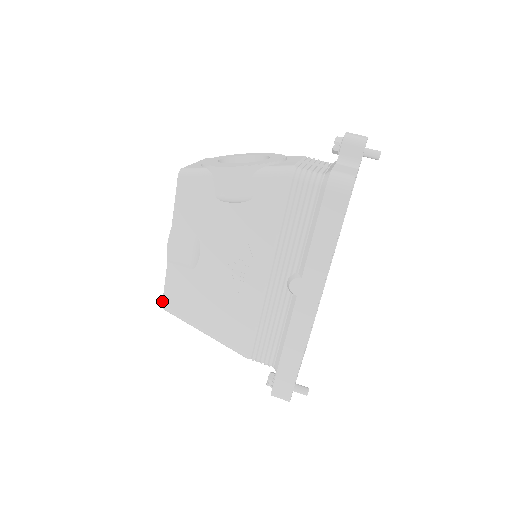
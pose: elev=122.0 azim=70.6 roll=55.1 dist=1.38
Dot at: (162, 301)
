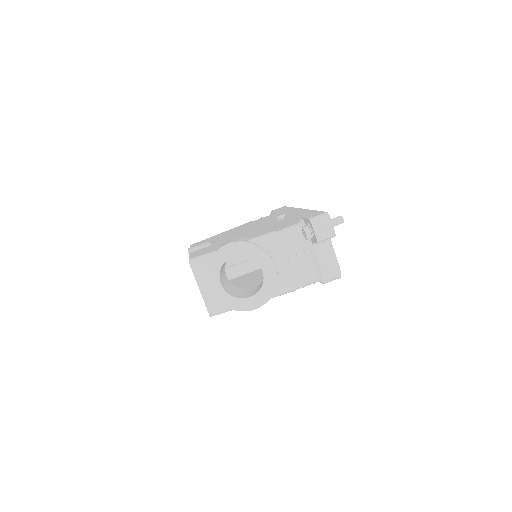
Dot at: occluded
